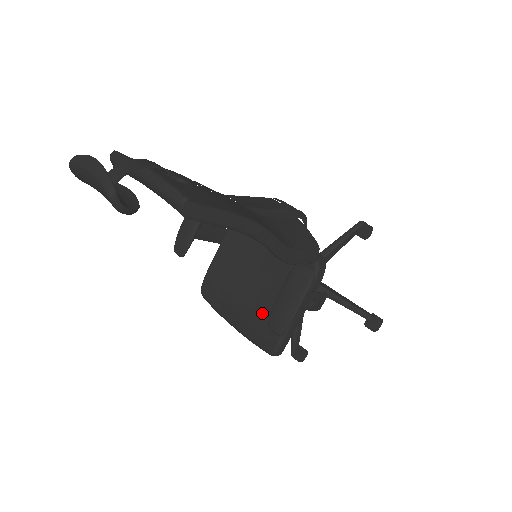
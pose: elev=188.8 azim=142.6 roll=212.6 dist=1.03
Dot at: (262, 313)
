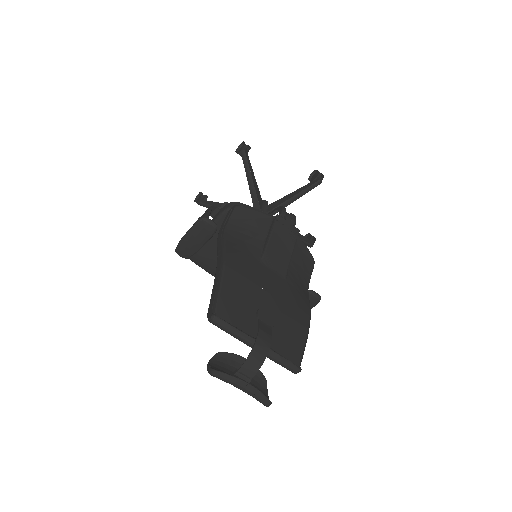
Dot at: occluded
